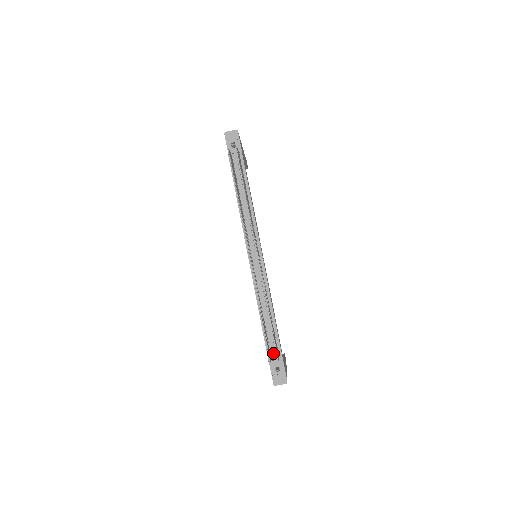
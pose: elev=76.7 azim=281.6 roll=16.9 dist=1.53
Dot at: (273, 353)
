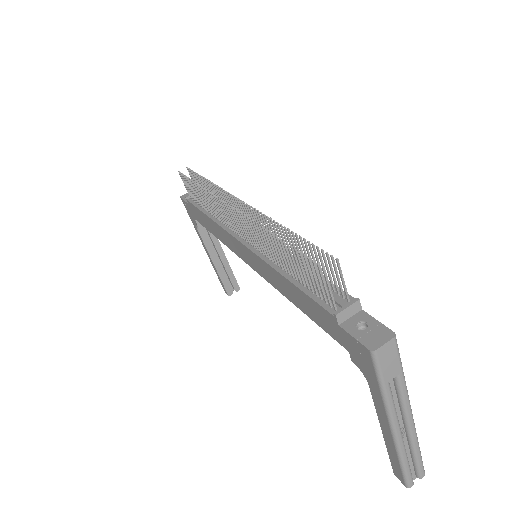
Dot at: (334, 300)
